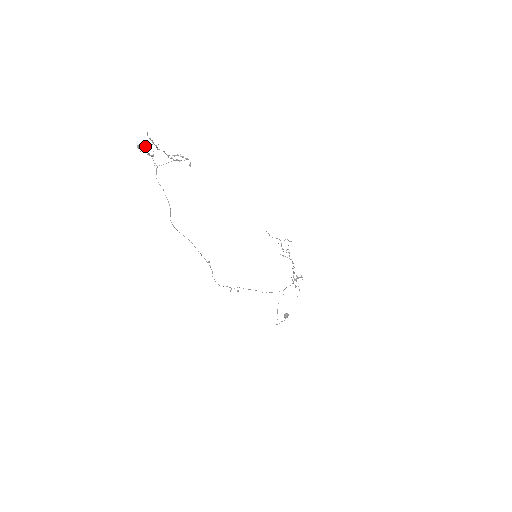
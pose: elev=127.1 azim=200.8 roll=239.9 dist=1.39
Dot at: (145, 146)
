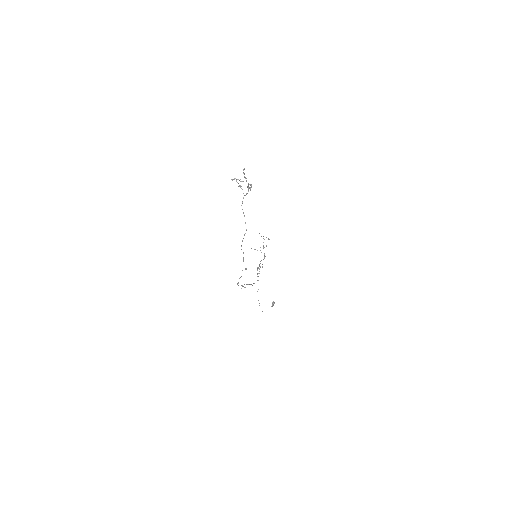
Dot at: (239, 180)
